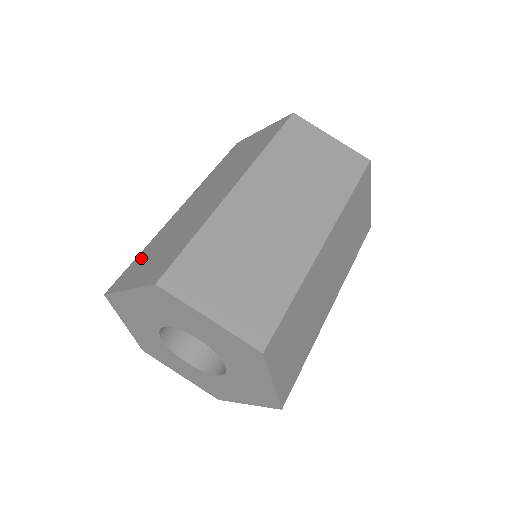
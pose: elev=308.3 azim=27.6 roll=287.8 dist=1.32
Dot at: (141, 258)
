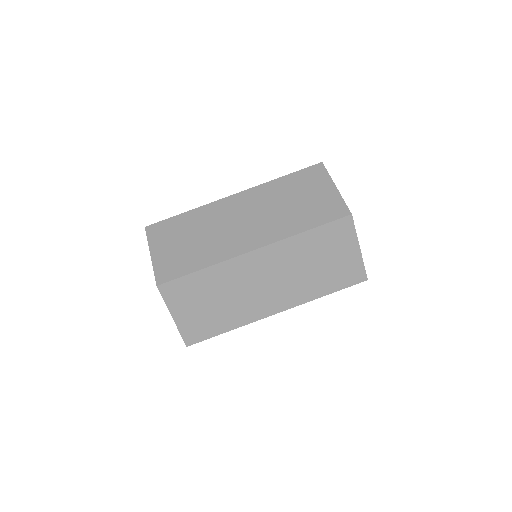
Dot at: (178, 224)
